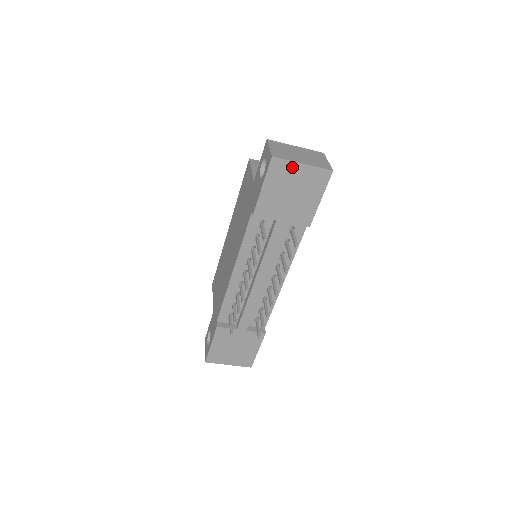
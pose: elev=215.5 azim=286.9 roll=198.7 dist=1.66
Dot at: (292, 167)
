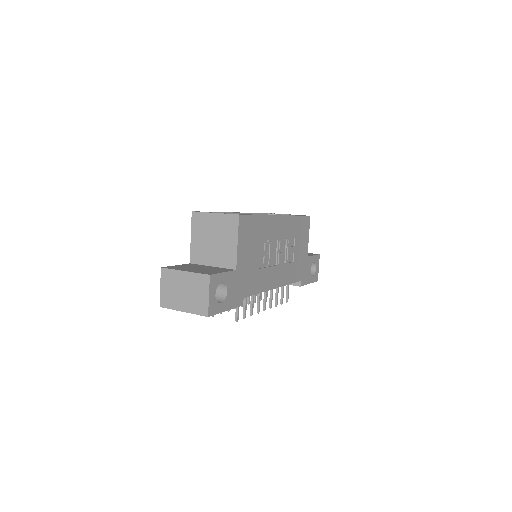
Dot at: occluded
